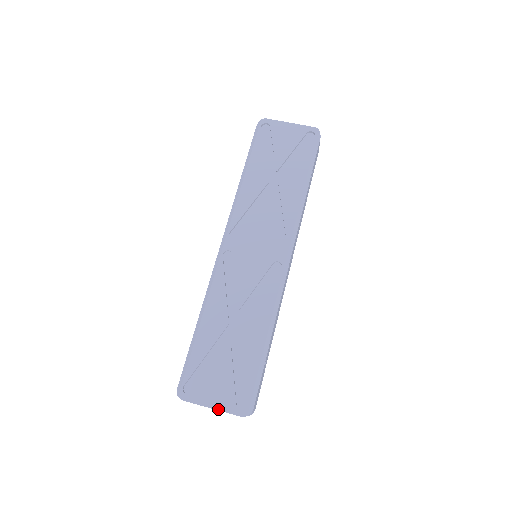
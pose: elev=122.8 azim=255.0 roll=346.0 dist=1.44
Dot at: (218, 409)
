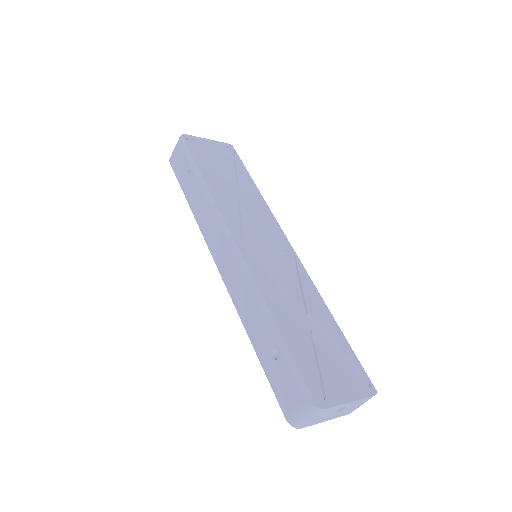
Dot at: (356, 399)
